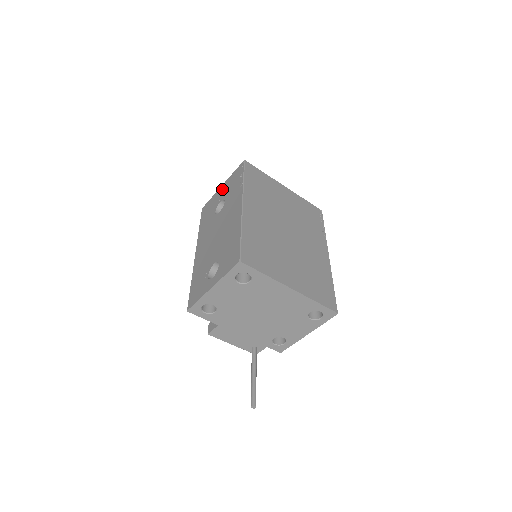
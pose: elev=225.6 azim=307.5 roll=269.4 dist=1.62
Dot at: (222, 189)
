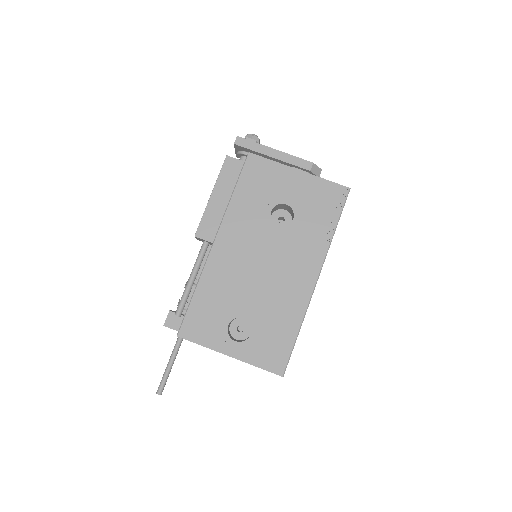
Dot at: (298, 181)
